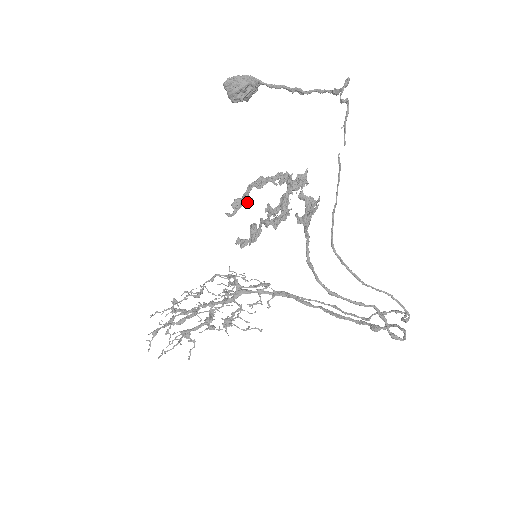
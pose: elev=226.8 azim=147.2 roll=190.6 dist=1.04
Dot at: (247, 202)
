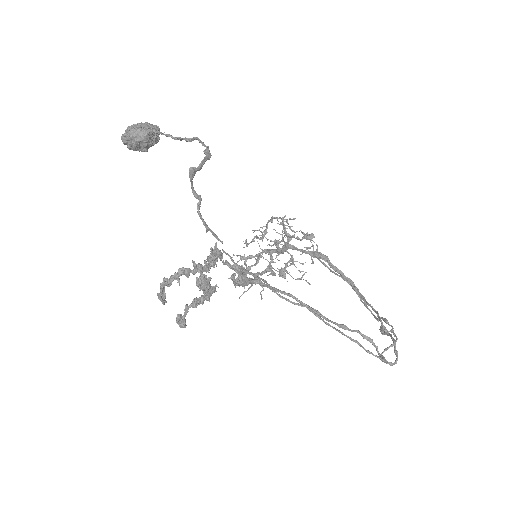
Dot at: occluded
